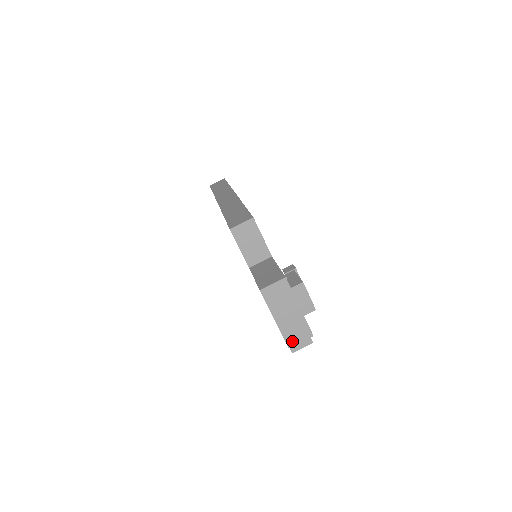
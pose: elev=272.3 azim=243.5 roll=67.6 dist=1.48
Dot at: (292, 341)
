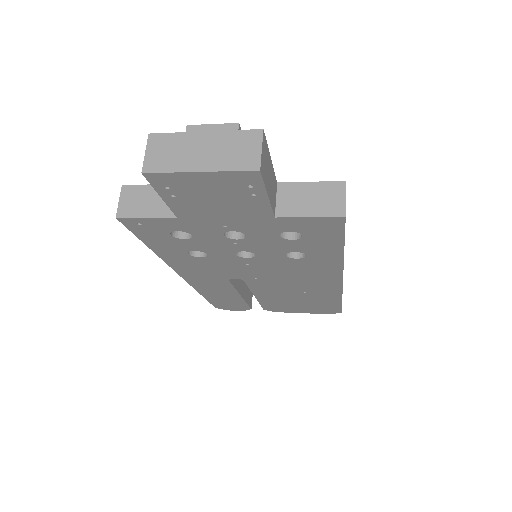
Dot at: (250, 162)
